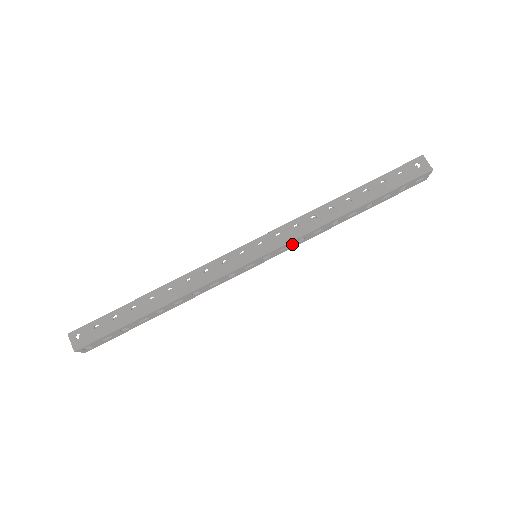
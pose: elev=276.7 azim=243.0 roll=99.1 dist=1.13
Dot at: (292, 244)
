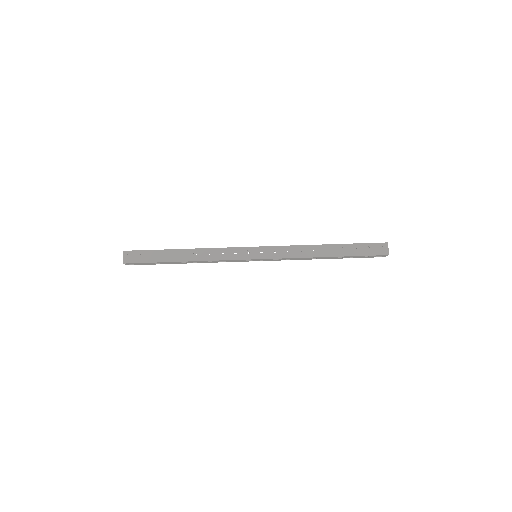
Dot at: (281, 259)
